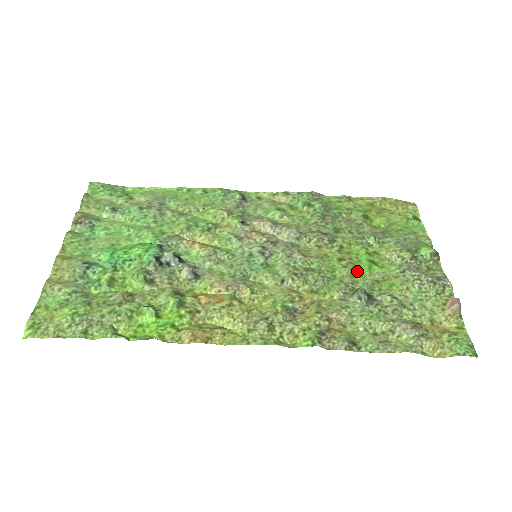
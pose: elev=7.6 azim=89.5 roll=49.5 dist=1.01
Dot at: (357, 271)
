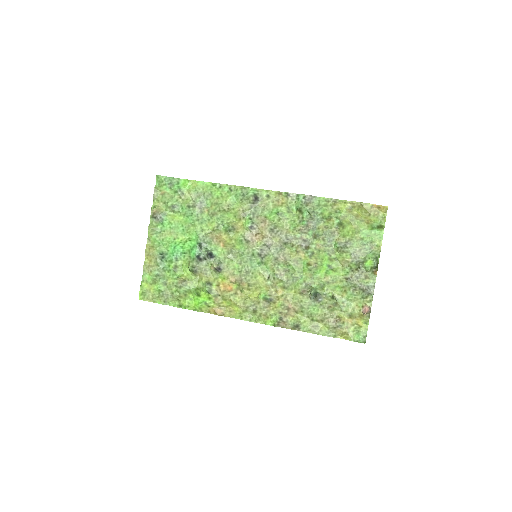
Dot at: (317, 274)
